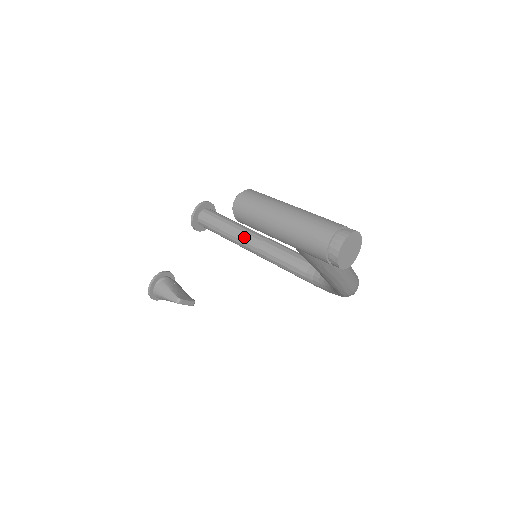
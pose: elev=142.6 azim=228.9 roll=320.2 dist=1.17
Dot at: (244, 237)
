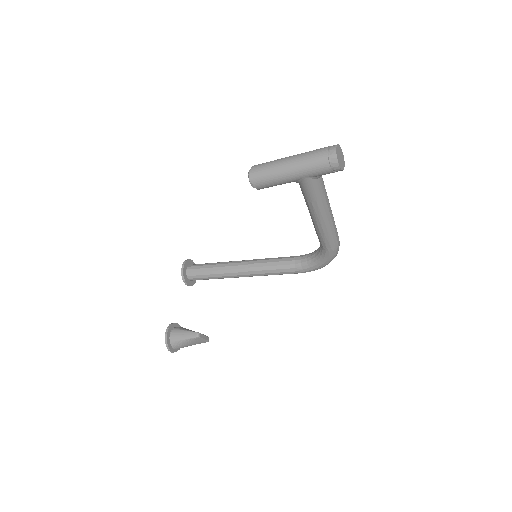
Dot at: (233, 266)
